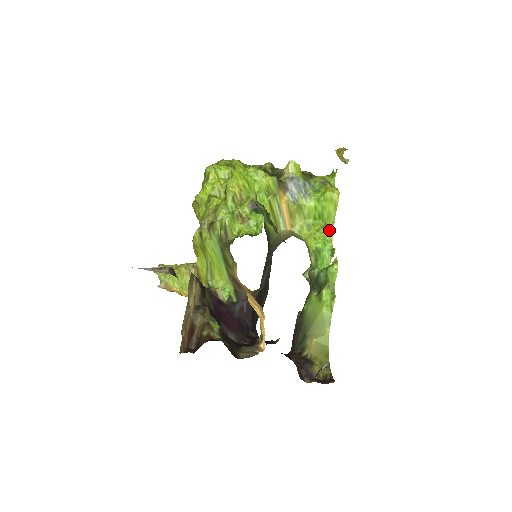
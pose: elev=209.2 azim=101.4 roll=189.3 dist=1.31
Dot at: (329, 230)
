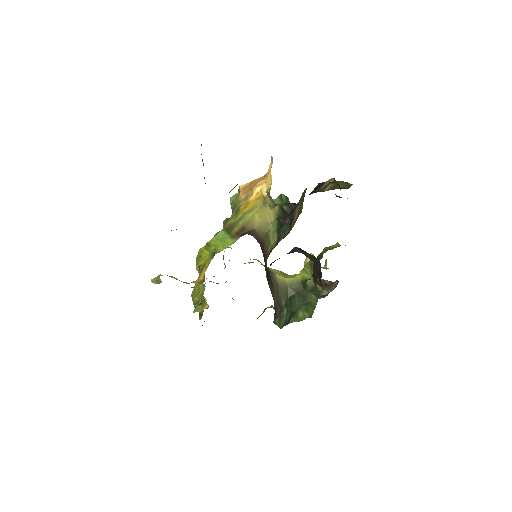
Dot at: occluded
